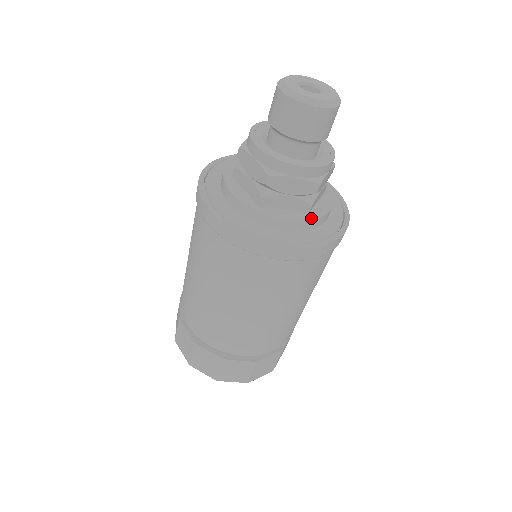
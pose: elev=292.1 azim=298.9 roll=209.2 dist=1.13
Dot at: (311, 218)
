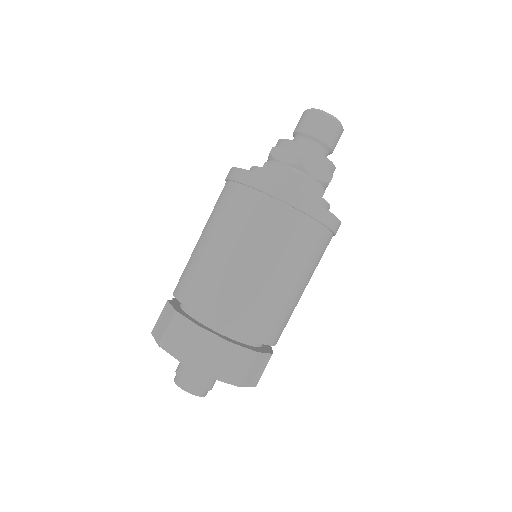
Dot at: (325, 200)
